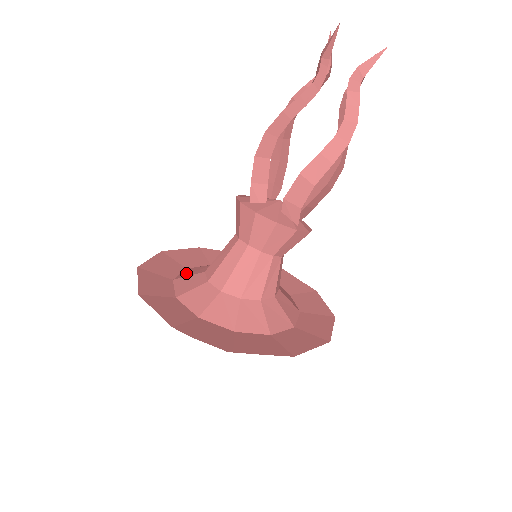
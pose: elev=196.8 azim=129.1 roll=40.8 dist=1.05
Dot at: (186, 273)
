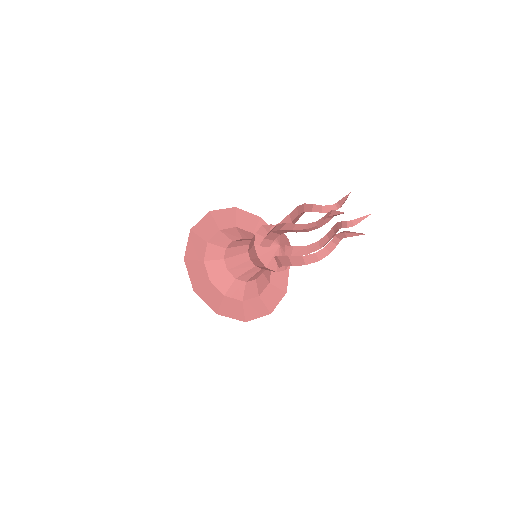
Dot at: (217, 239)
